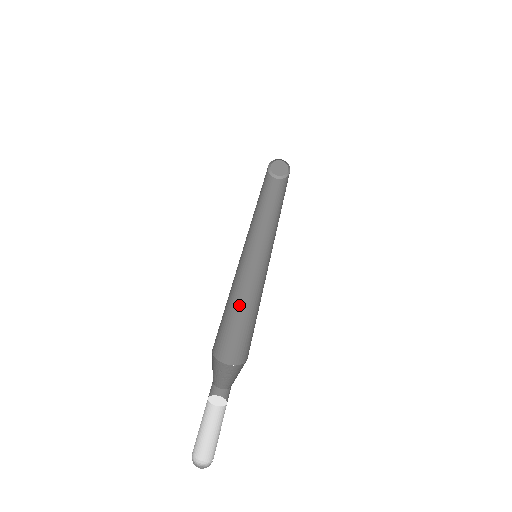
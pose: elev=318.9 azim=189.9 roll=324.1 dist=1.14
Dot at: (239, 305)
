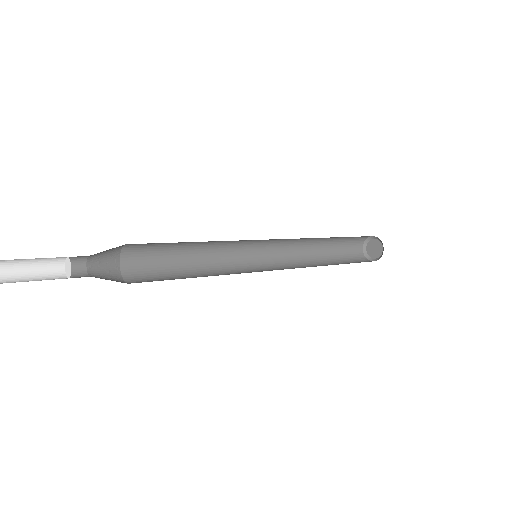
Dot at: (196, 268)
